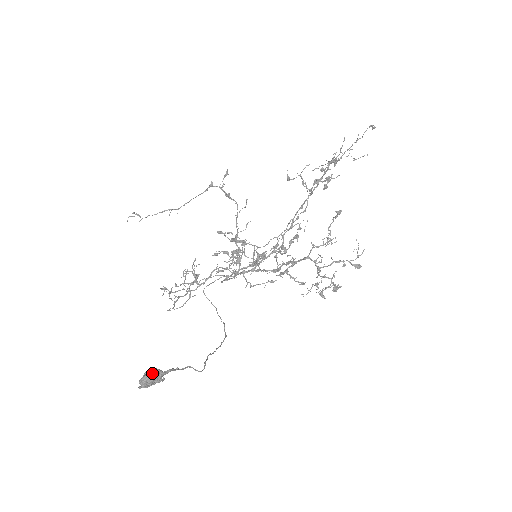
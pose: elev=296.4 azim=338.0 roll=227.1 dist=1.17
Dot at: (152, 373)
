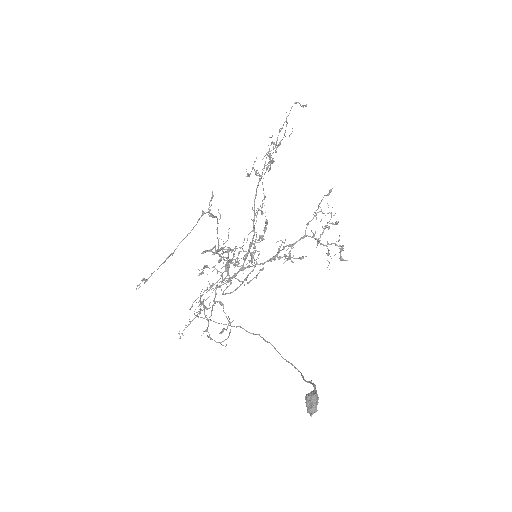
Dot at: (317, 398)
